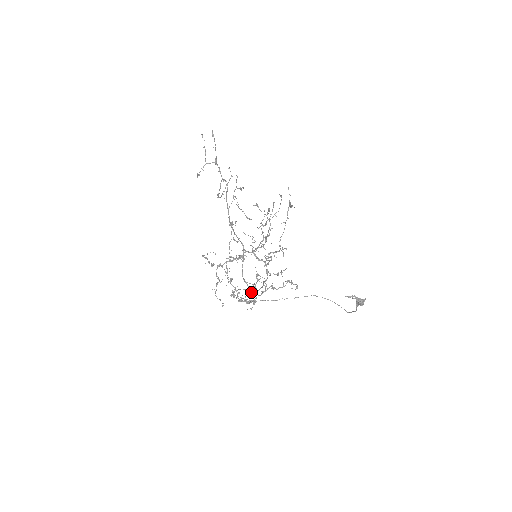
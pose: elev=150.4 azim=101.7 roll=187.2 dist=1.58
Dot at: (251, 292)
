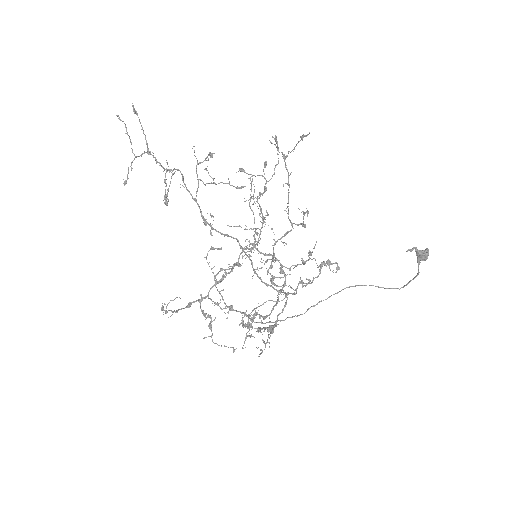
Dot at: (277, 302)
